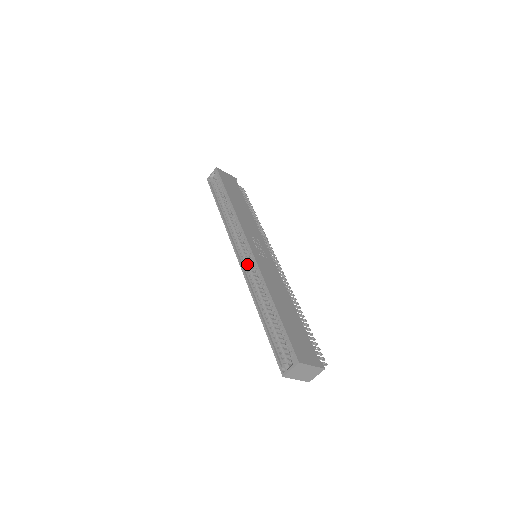
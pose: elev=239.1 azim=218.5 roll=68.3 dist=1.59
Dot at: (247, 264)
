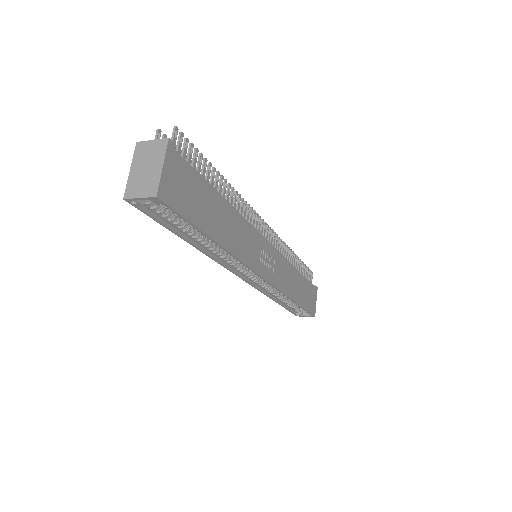
Dot at: (258, 282)
